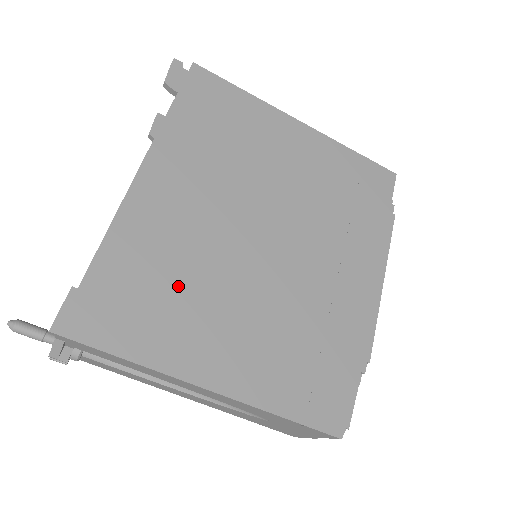
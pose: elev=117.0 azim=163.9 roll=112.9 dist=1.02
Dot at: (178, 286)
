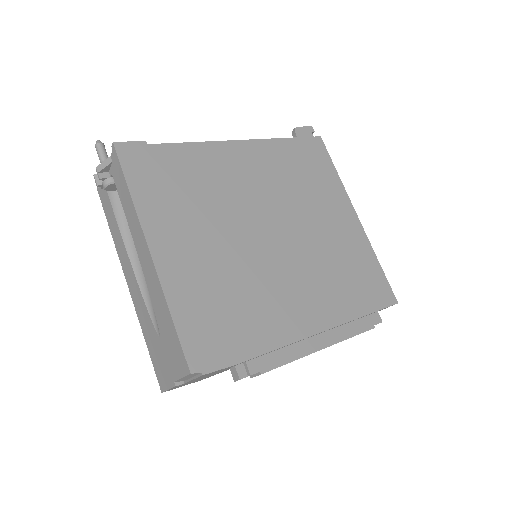
Dot at: (195, 197)
